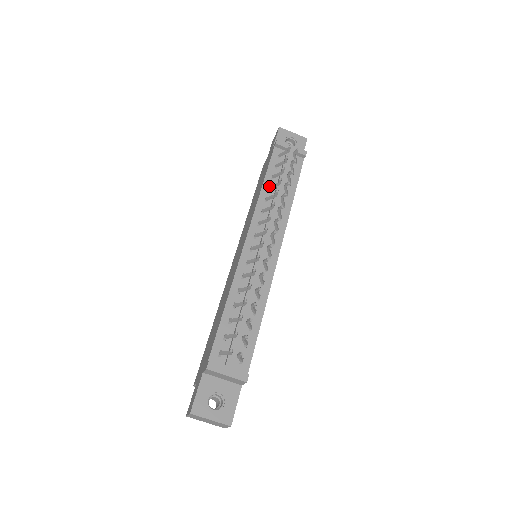
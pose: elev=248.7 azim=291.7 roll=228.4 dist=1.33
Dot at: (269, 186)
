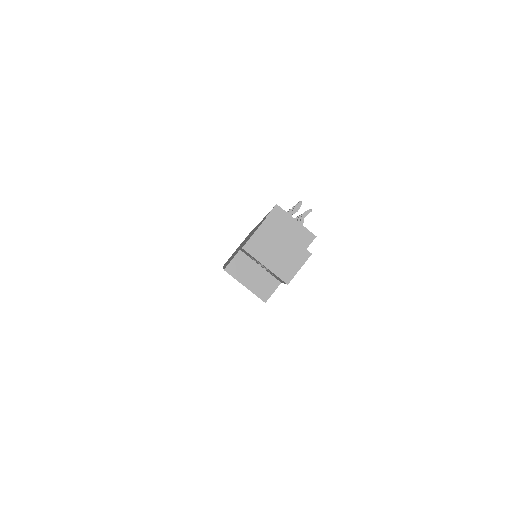
Dot at: occluded
